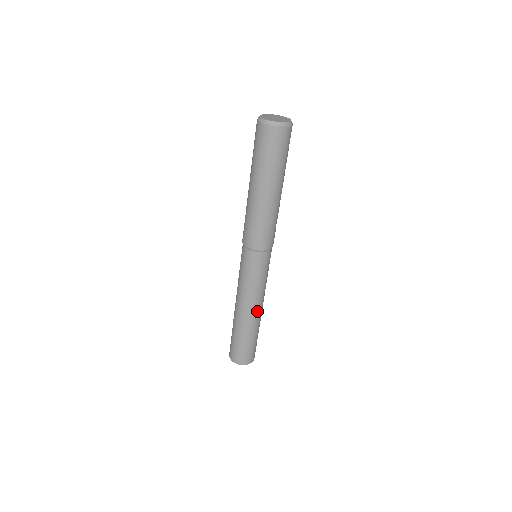
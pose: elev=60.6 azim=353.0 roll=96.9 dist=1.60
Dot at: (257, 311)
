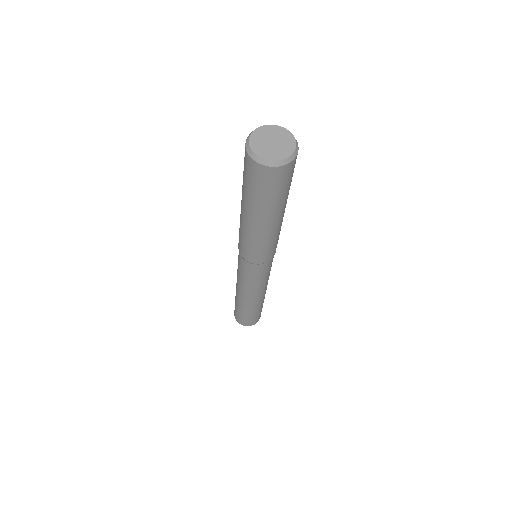
Dot at: occluded
